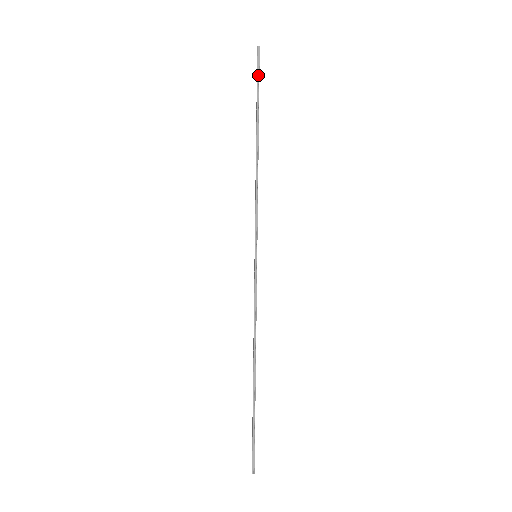
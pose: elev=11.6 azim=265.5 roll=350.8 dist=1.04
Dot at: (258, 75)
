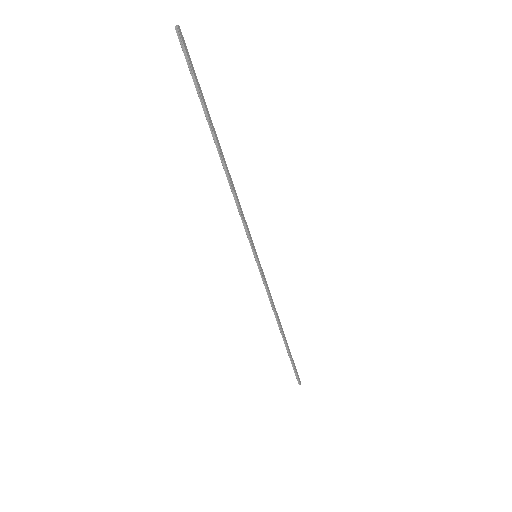
Dot at: (190, 69)
